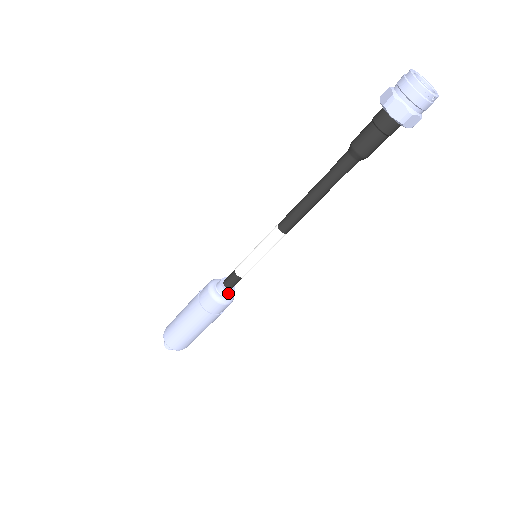
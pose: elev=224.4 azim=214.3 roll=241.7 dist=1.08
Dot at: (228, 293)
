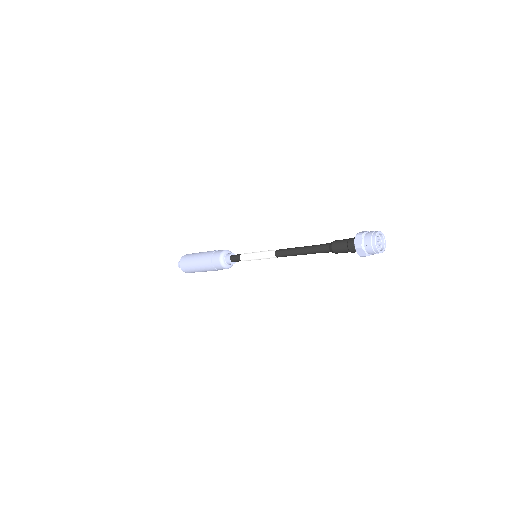
Dot at: occluded
